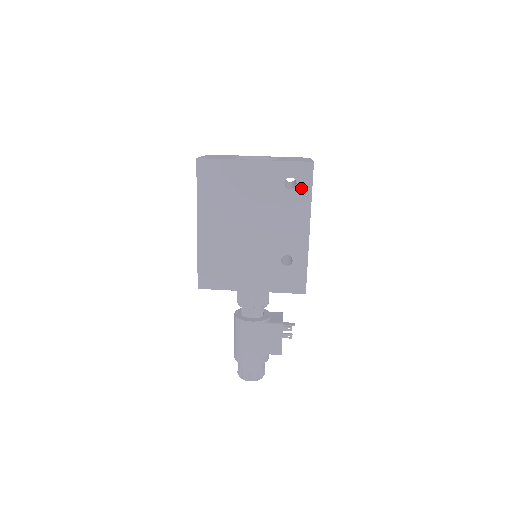
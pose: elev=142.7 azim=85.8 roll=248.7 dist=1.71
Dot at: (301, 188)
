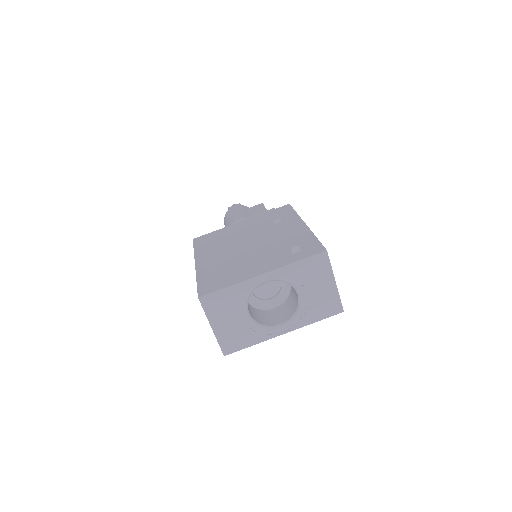
Dot at: occluded
